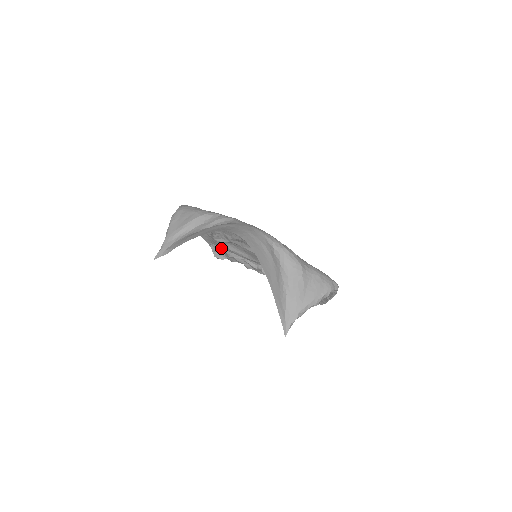
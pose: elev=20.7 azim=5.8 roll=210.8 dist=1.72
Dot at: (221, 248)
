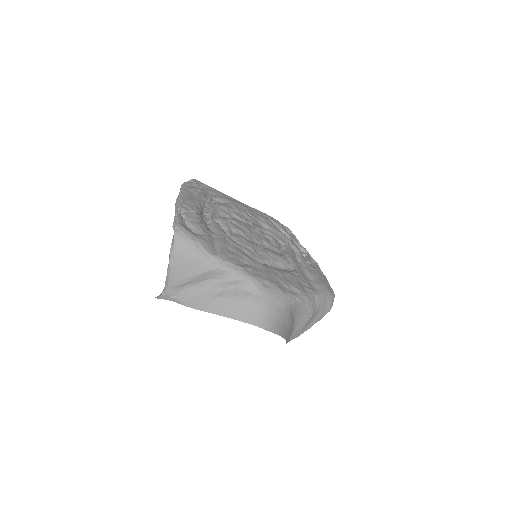
Dot at: occluded
